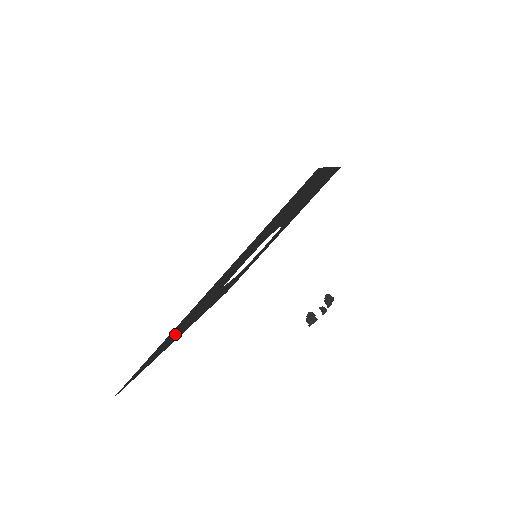
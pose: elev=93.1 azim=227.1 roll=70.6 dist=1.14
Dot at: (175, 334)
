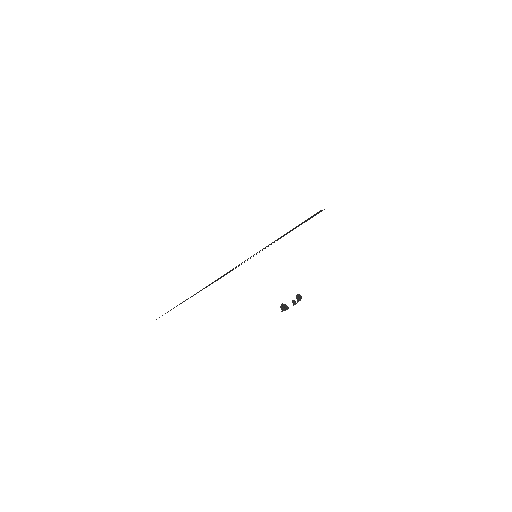
Dot at: occluded
